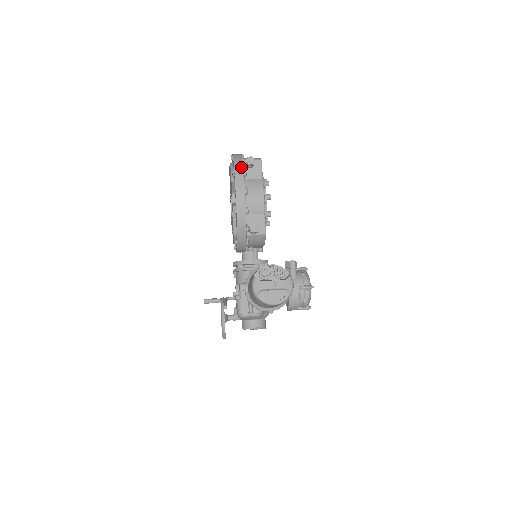
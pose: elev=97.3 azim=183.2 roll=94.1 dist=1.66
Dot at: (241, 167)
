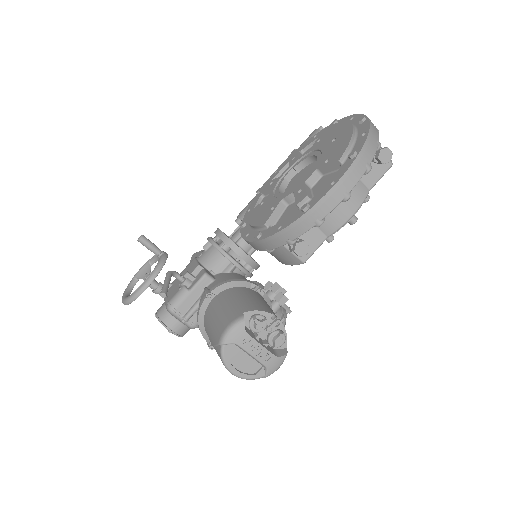
Dot at: (371, 156)
